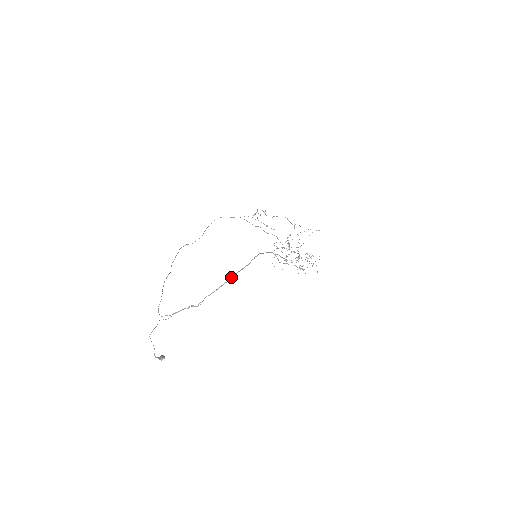
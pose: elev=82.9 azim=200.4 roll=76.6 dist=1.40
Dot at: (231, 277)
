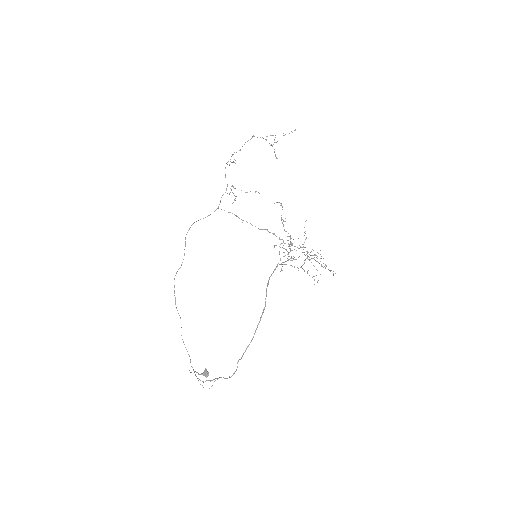
Dot at: (254, 333)
